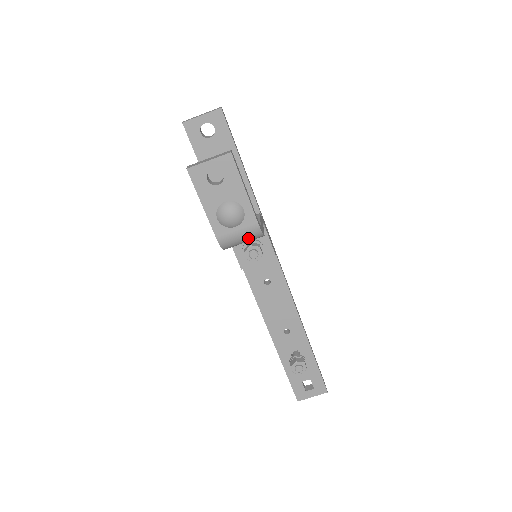
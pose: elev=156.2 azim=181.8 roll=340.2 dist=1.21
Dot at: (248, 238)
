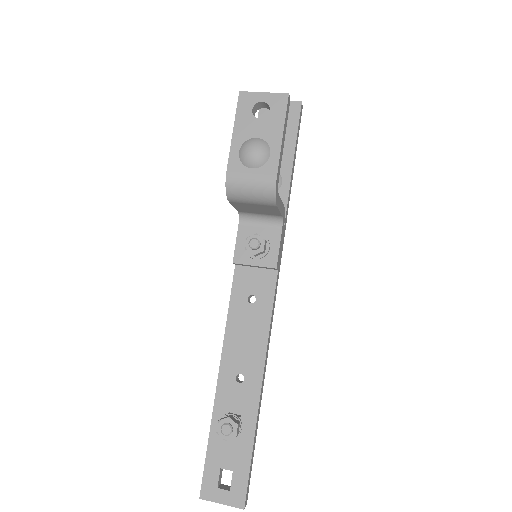
Dot at: (258, 191)
